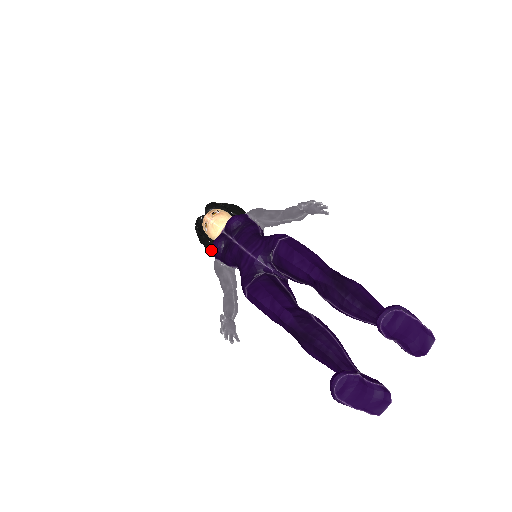
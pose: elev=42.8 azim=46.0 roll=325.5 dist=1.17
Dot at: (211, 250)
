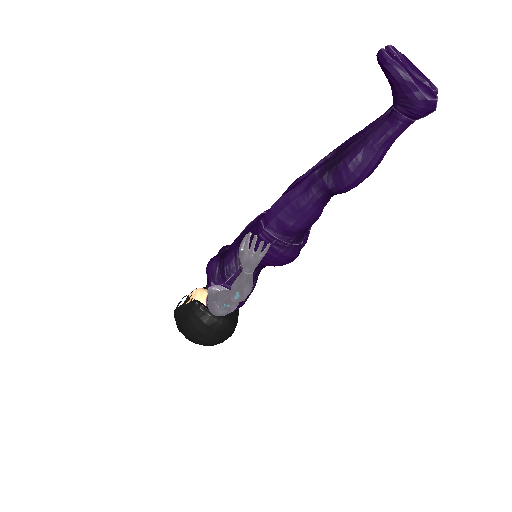
Dot at: (197, 318)
